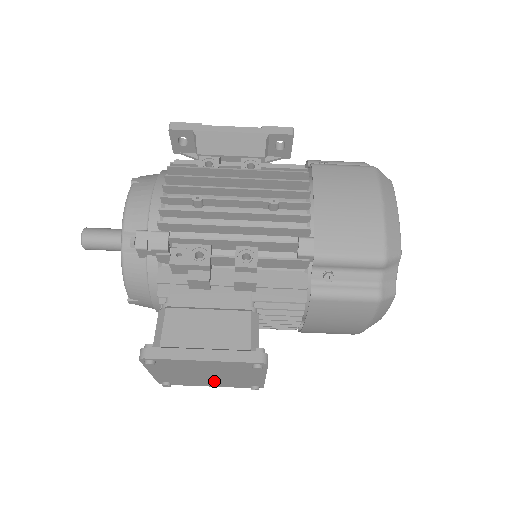
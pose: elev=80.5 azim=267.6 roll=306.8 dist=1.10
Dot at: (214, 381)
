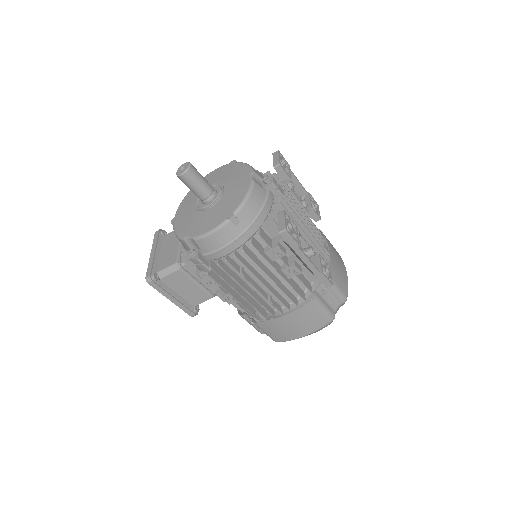
Dot at: occluded
